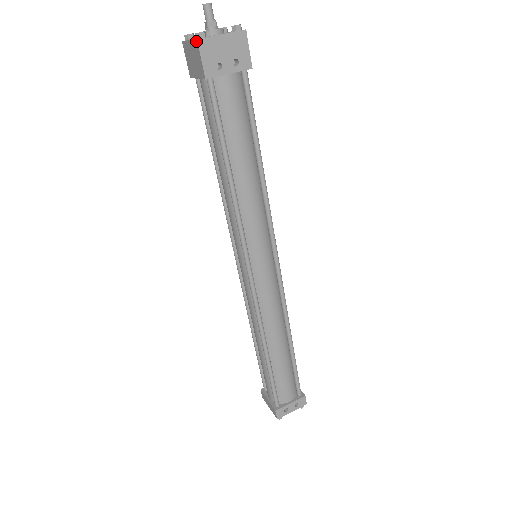
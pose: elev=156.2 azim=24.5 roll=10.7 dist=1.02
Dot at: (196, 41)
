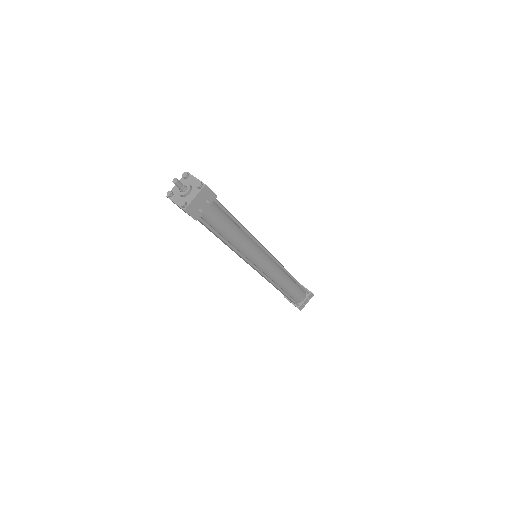
Dot at: occluded
